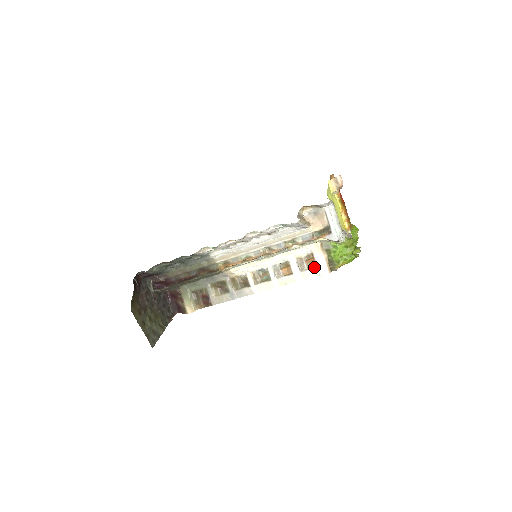
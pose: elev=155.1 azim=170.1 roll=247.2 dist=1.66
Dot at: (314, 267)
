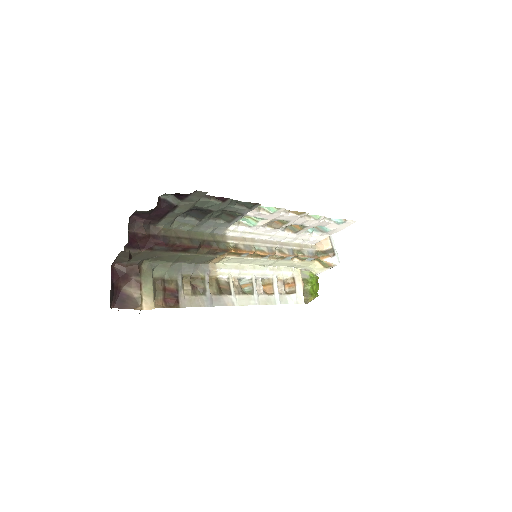
Dot at: (293, 293)
